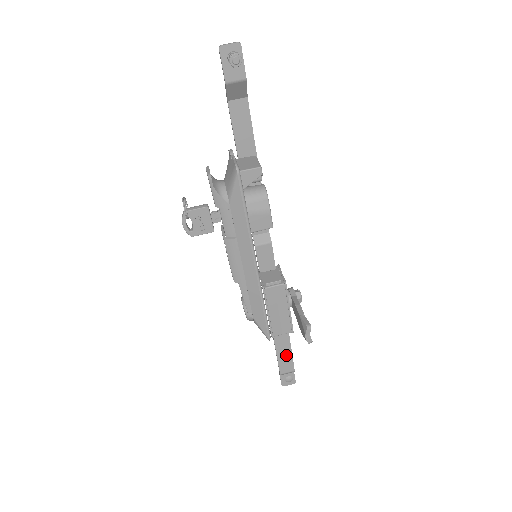
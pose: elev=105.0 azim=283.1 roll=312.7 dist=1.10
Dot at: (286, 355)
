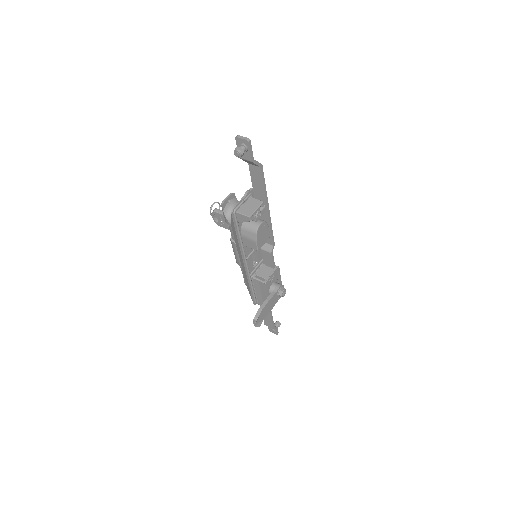
Dot at: (268, 318)
